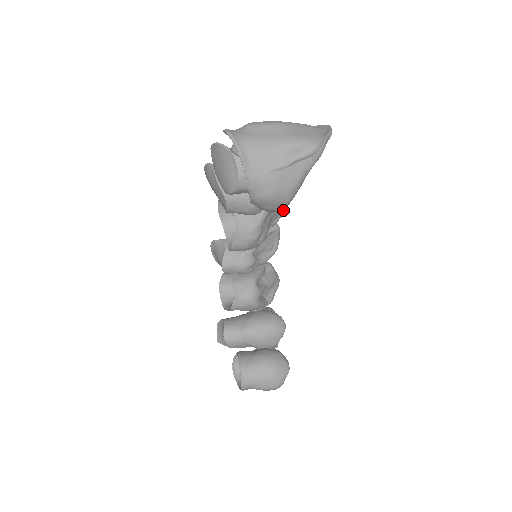
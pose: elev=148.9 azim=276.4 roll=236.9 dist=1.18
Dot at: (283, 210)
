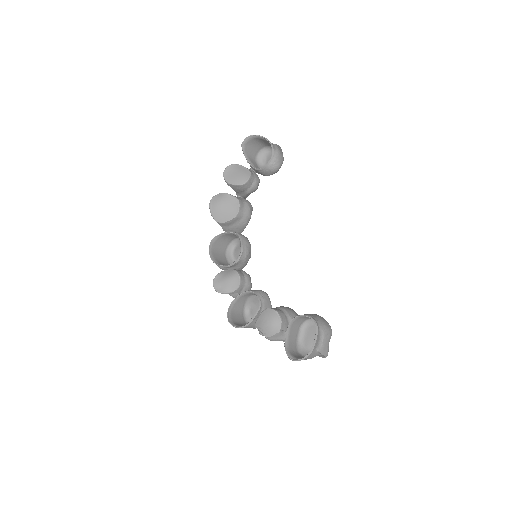
Dot at: occluded
